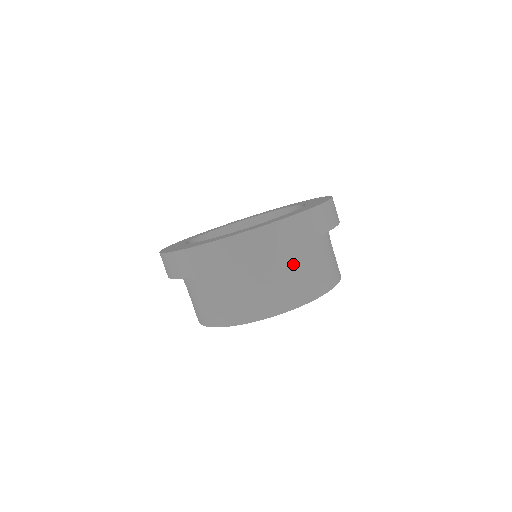
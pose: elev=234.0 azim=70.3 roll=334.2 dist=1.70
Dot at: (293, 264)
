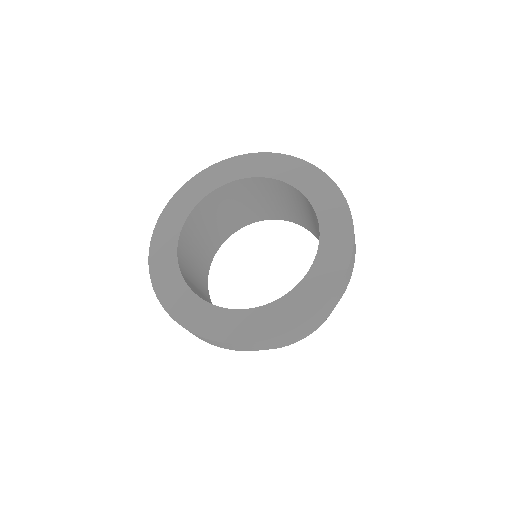
Dot at: occluded
